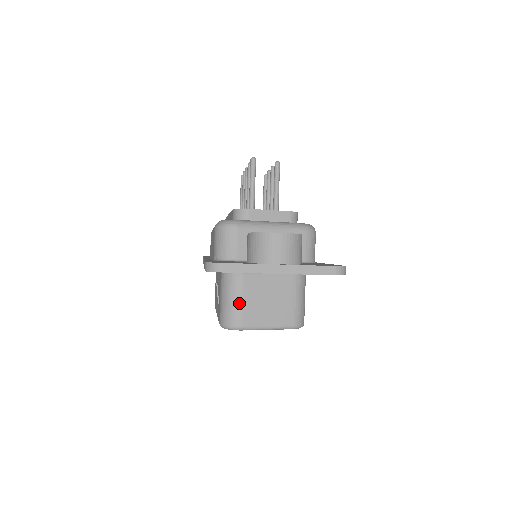
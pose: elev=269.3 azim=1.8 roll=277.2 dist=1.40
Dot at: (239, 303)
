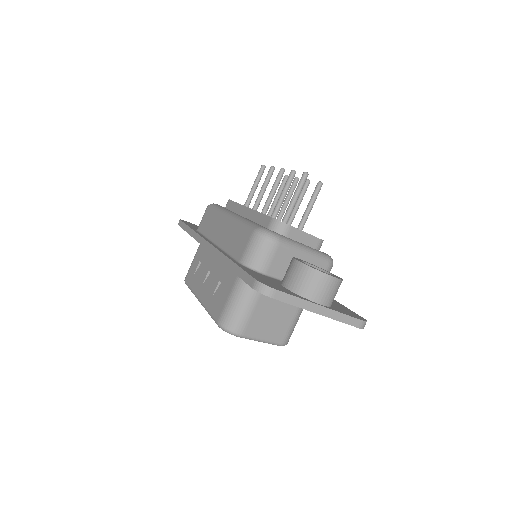
Dot at: (248, 312)
